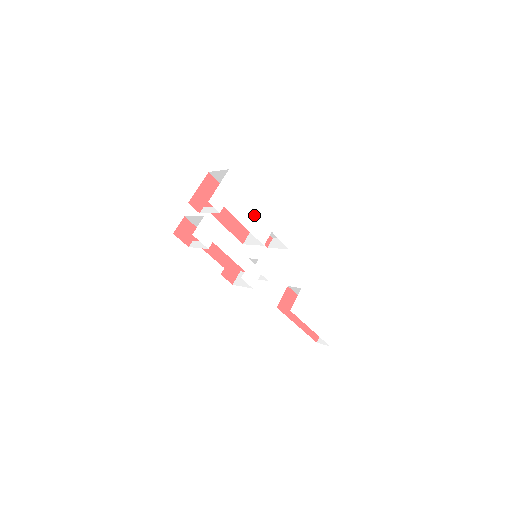
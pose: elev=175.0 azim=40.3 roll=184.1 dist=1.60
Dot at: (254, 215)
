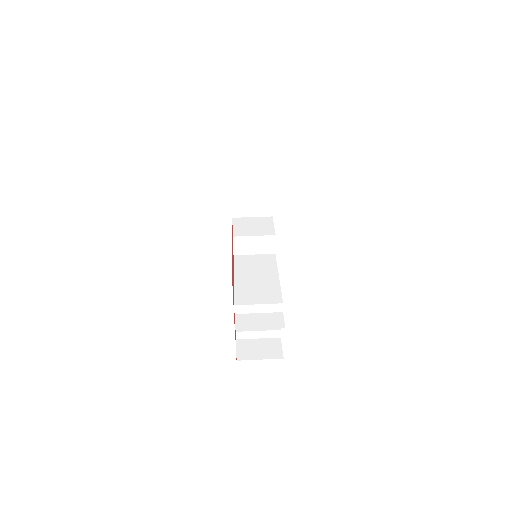
Dot at: occluded
